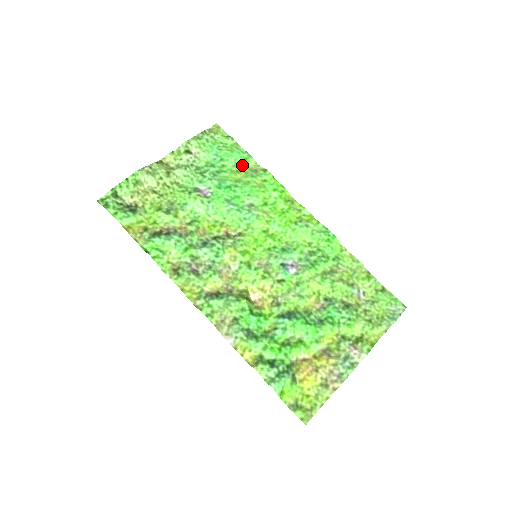
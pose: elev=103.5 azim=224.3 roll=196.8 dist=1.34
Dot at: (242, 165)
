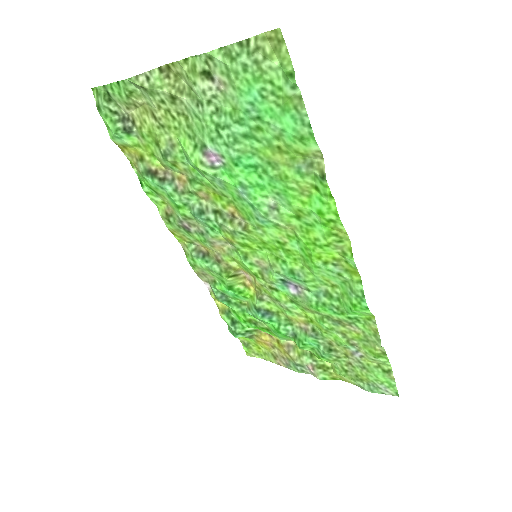
Dot at: (291, 143)
